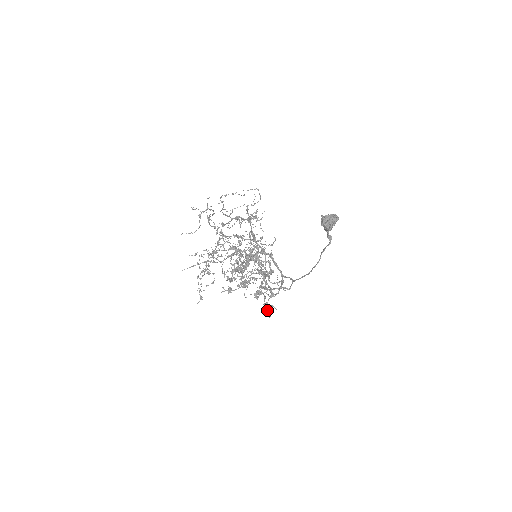
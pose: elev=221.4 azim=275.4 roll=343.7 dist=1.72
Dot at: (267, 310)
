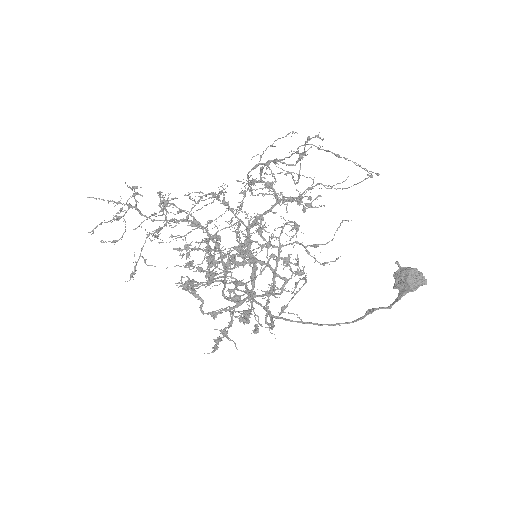
Dot at: (218, 341)
